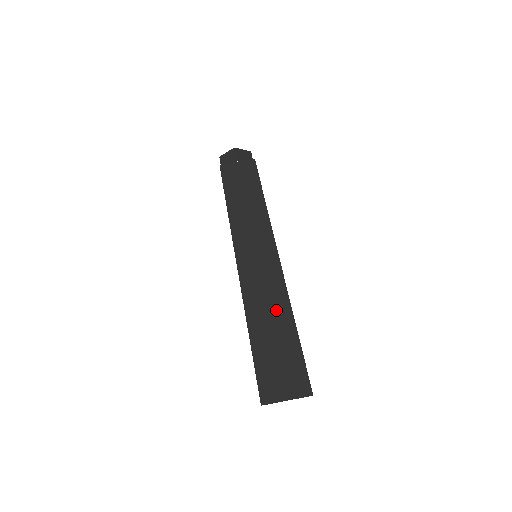
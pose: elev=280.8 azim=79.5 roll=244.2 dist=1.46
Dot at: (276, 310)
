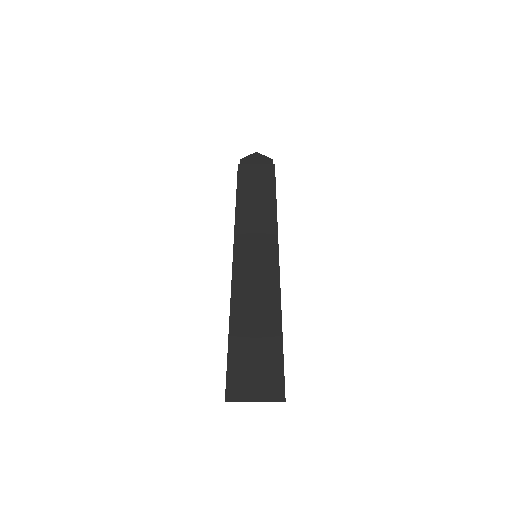
Dot at: (264, 307)
